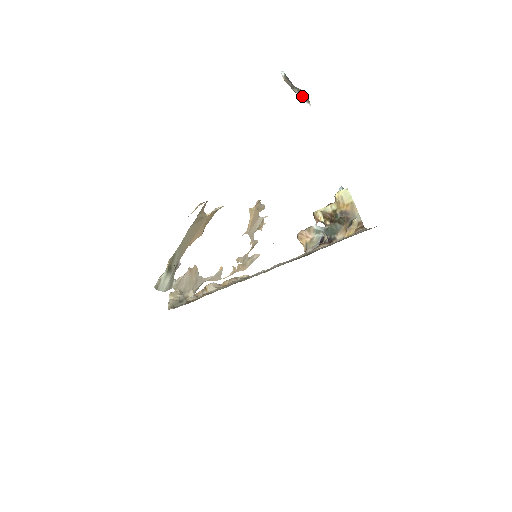
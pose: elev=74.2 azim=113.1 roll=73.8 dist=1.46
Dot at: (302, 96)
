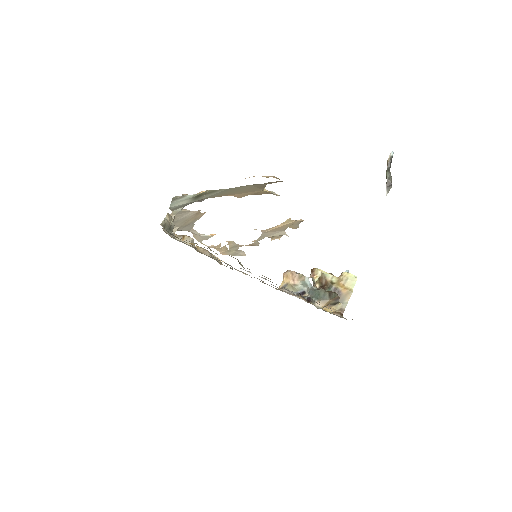
Dot at: (388, 183)
